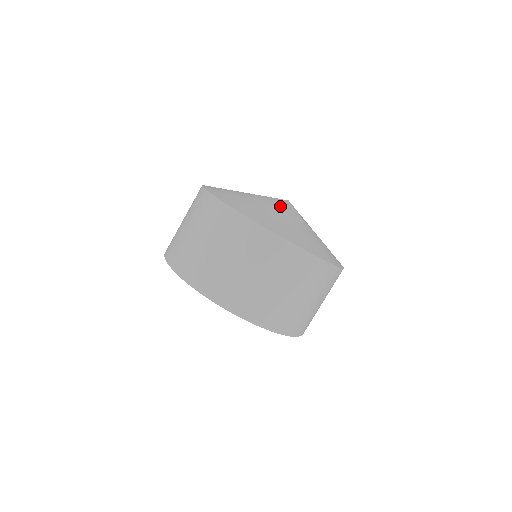
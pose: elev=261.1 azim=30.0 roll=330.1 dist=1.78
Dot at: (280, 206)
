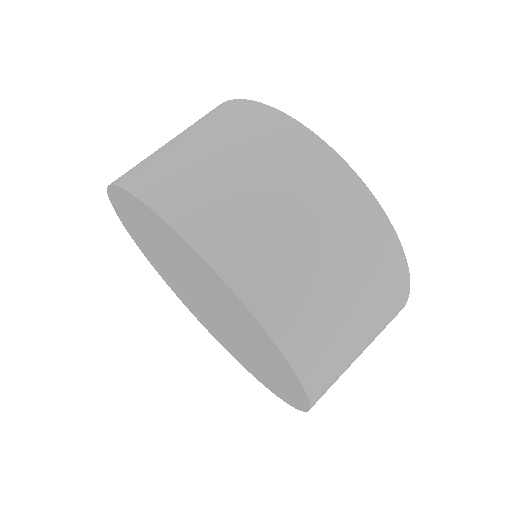
Dot at: occluded
